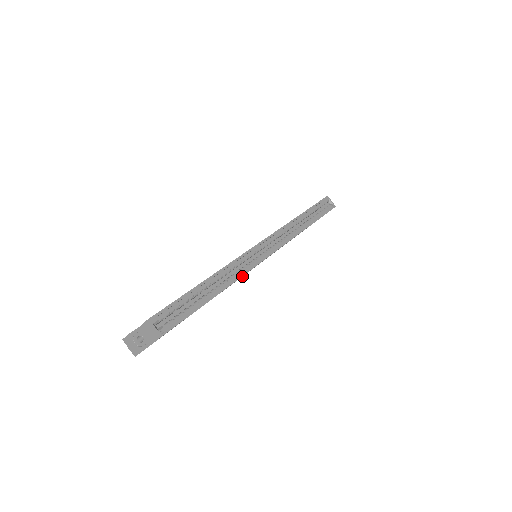
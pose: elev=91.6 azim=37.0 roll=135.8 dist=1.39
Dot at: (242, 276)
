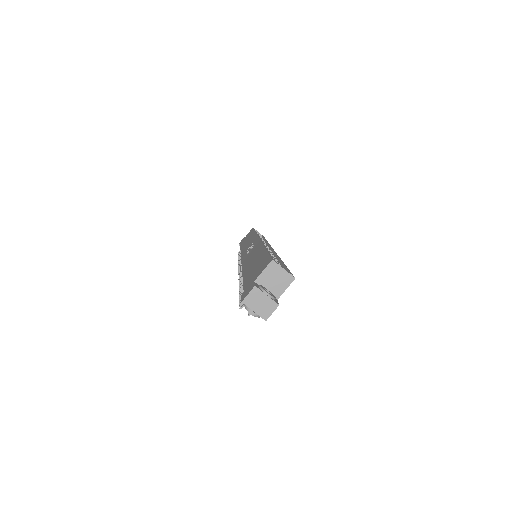
Dot at: occluded
